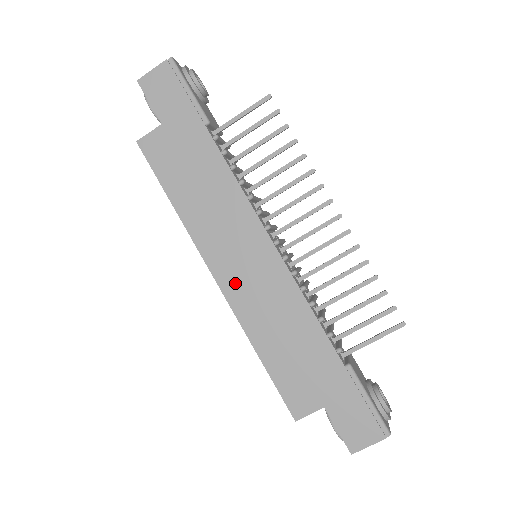
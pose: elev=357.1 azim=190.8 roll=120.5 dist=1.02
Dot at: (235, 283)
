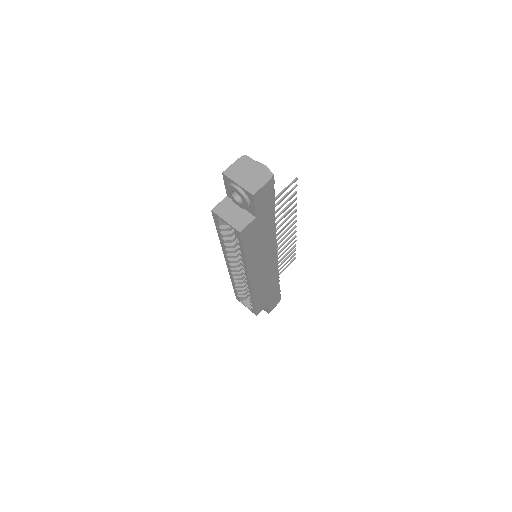
Dot at: (257, 279)
